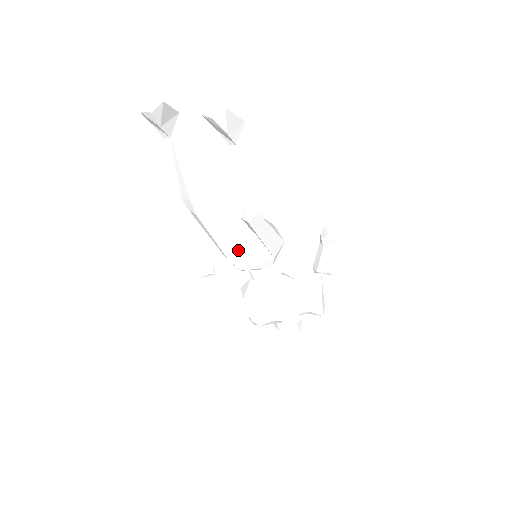
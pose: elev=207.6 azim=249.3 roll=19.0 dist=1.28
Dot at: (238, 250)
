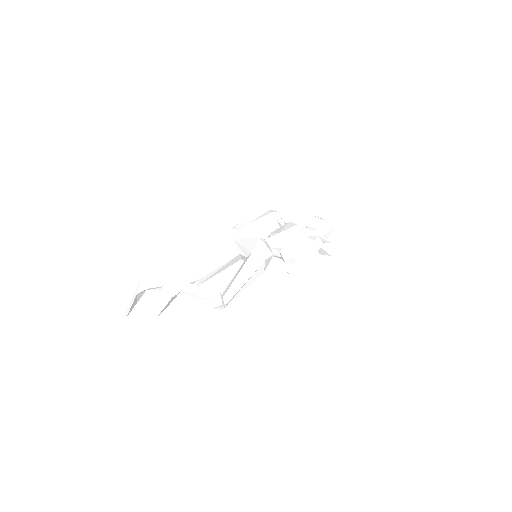
Dot at: (242, 257)
